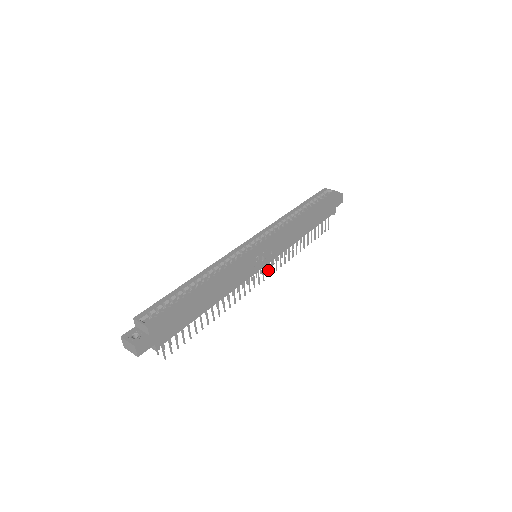
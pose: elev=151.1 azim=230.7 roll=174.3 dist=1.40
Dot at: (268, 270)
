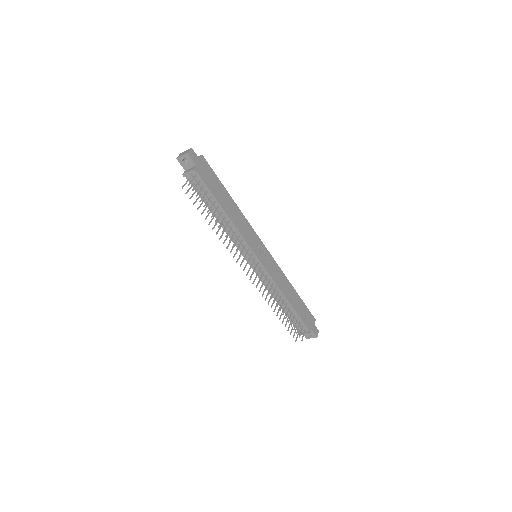
Dot at: (258, 273)
